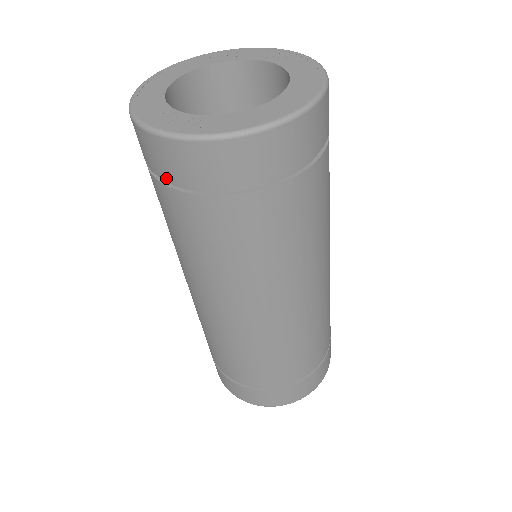
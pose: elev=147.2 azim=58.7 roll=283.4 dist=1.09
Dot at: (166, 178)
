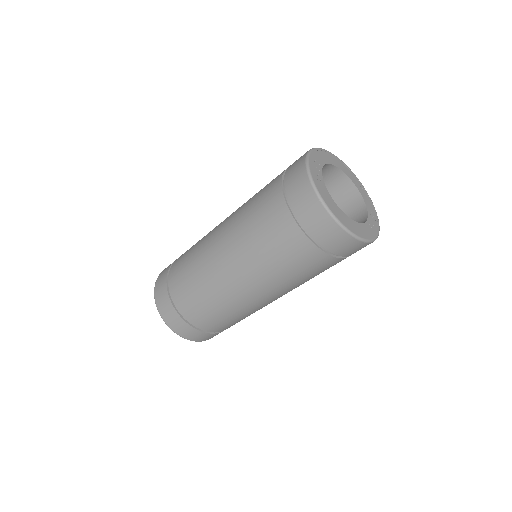
Dot at: (286, 175)
